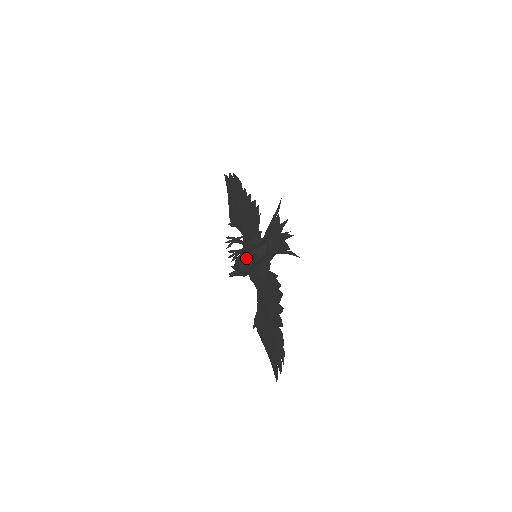
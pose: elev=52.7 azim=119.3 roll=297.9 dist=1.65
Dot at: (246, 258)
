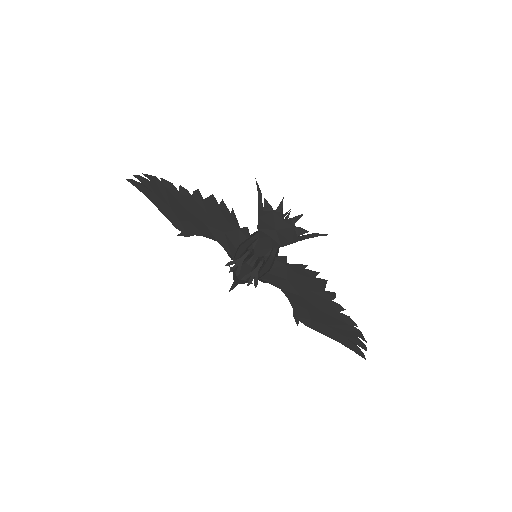
Dot at: (252, 267)
